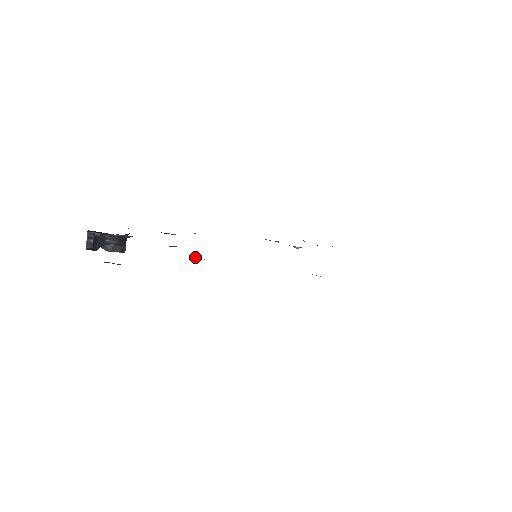
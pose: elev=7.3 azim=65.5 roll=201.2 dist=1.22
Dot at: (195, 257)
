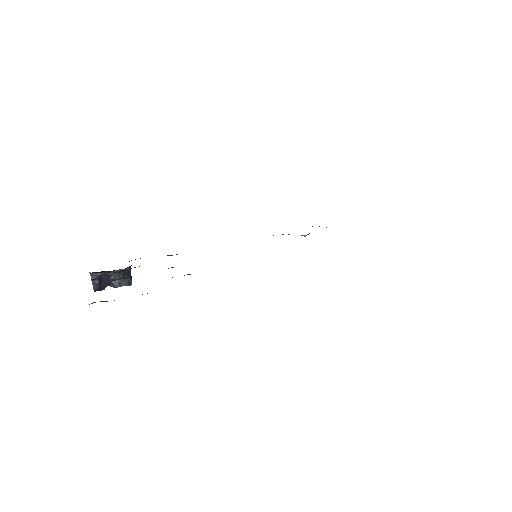
Dot at: (188, 274)
